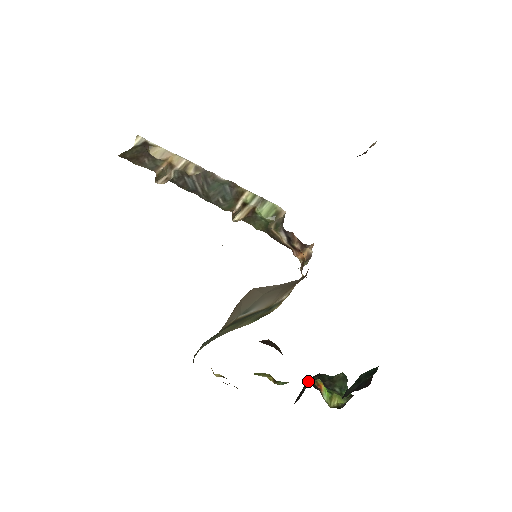
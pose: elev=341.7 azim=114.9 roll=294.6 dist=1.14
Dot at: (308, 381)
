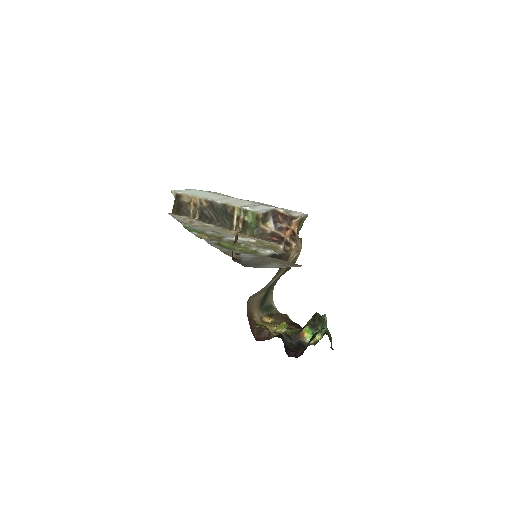
Dot at: (309, 321)
